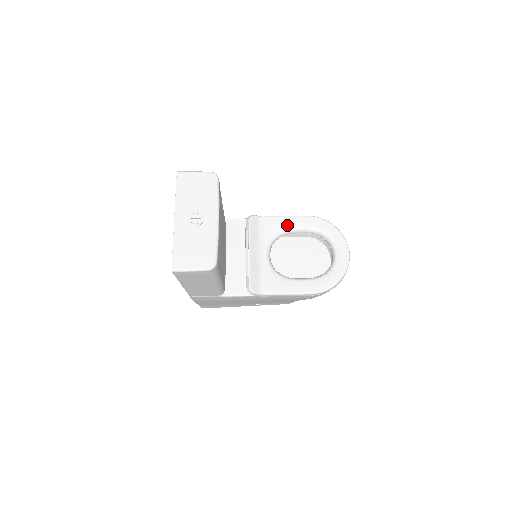
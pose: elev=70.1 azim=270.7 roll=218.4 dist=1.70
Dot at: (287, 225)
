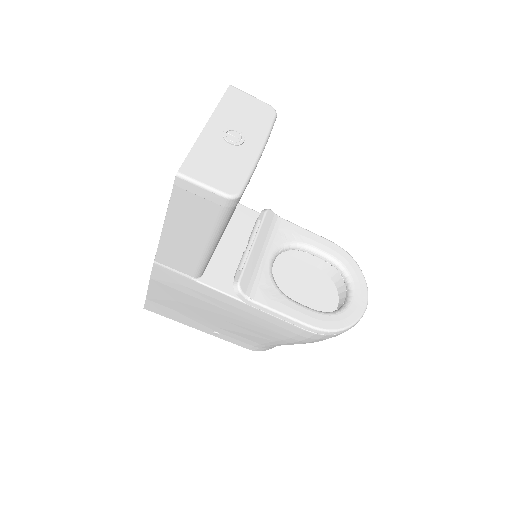
Dot at: (306, 239)
